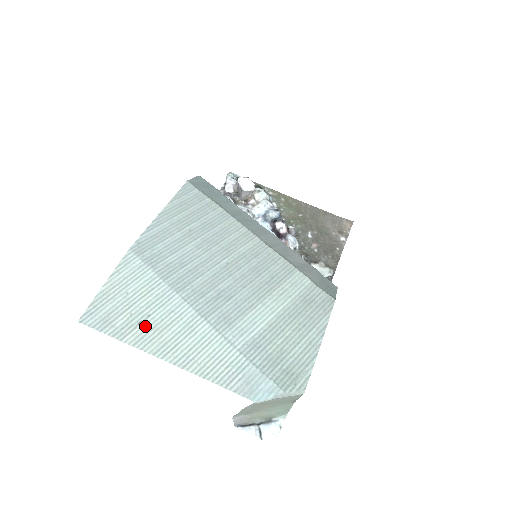
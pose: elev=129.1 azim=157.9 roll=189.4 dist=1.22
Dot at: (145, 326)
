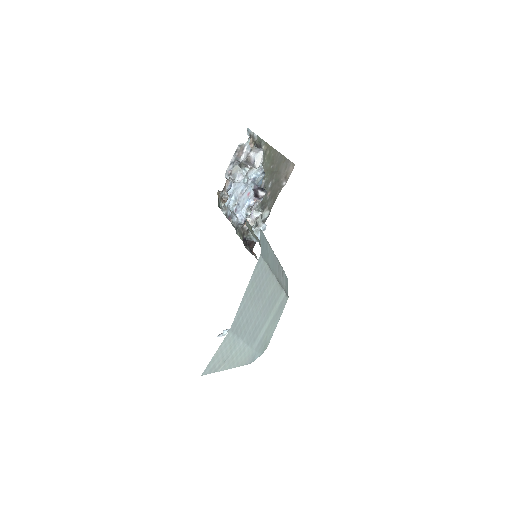
Dot at: (227, 361)
